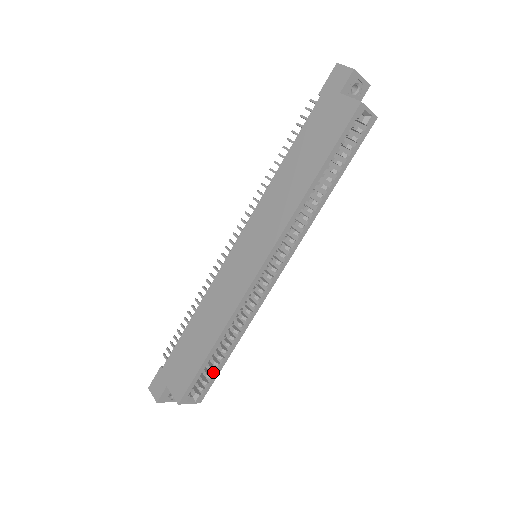
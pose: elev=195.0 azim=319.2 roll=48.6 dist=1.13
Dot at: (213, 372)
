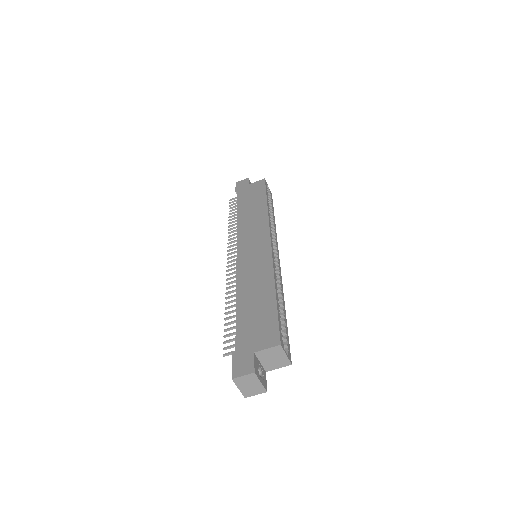
Dot at: (285, 327)
